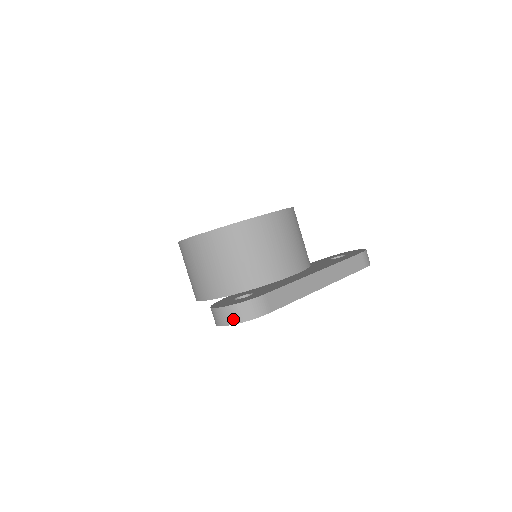
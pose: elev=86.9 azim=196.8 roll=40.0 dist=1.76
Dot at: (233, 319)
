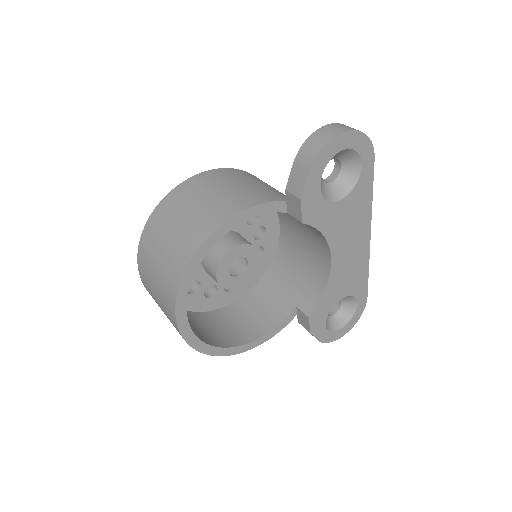
Dot at: (353, 128)
